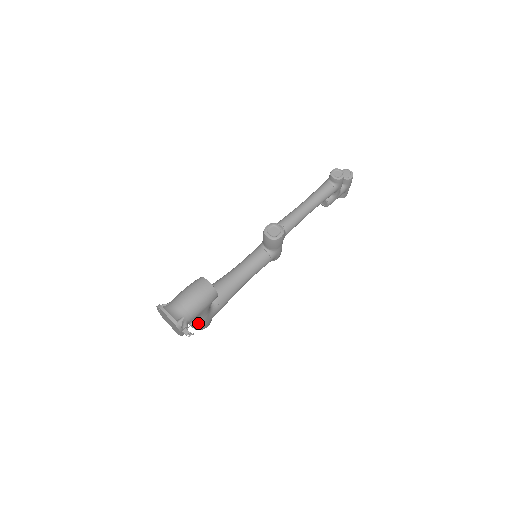
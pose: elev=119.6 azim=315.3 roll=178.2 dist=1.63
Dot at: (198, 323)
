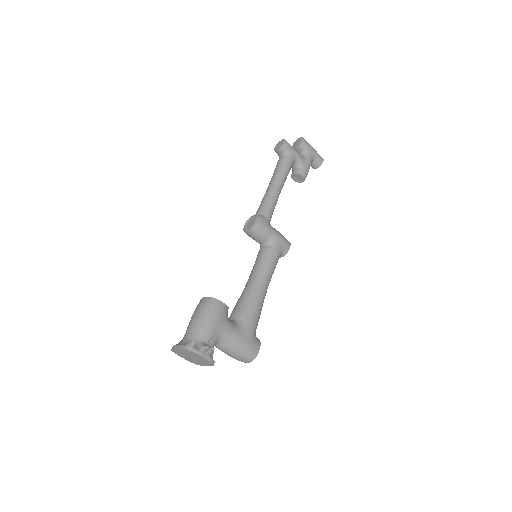
Dot at: (235, 347)
